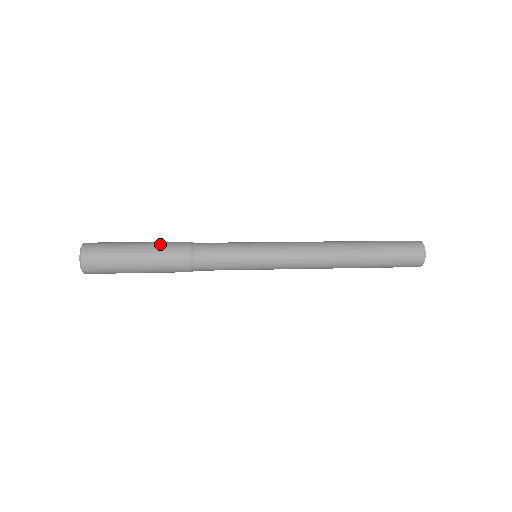
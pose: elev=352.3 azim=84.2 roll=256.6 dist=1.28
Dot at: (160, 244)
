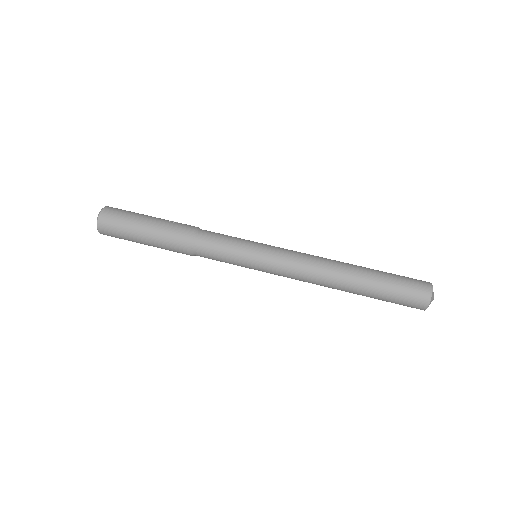
Dot at: (163, 246)
